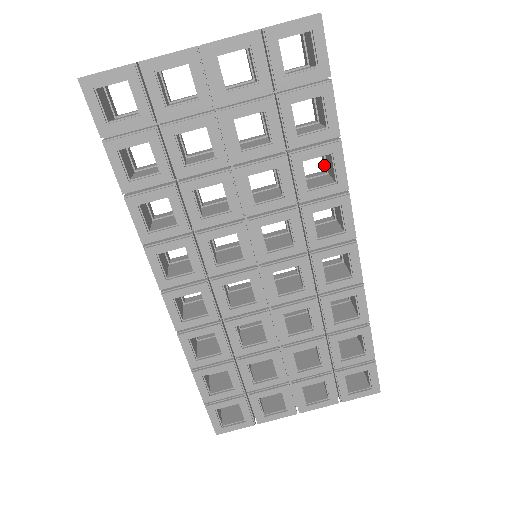
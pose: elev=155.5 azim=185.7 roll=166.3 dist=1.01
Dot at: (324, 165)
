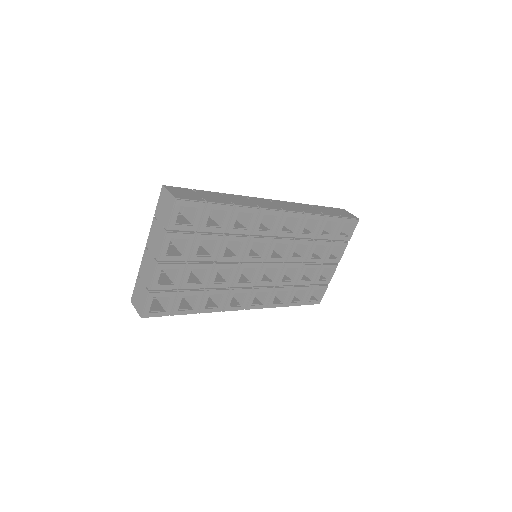
Dot at: occluded
